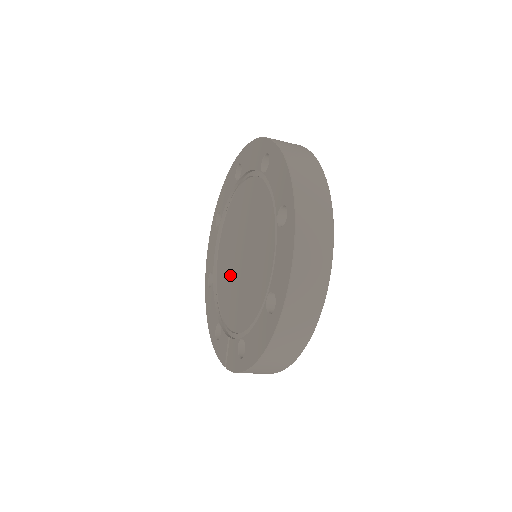
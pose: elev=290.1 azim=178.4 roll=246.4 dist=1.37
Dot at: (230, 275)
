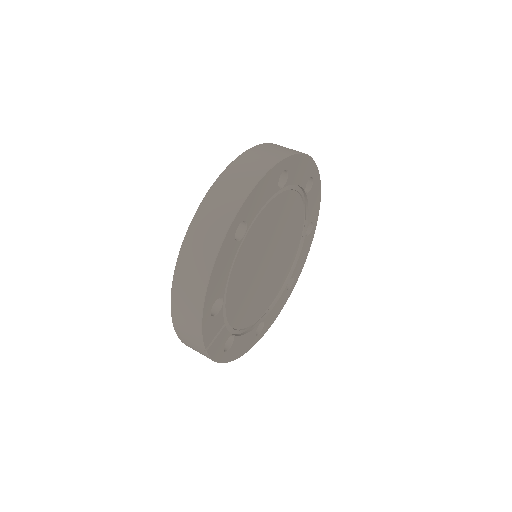
Dot at: occluded
